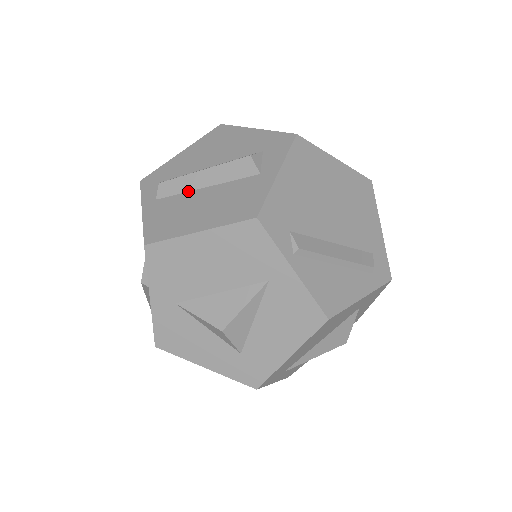
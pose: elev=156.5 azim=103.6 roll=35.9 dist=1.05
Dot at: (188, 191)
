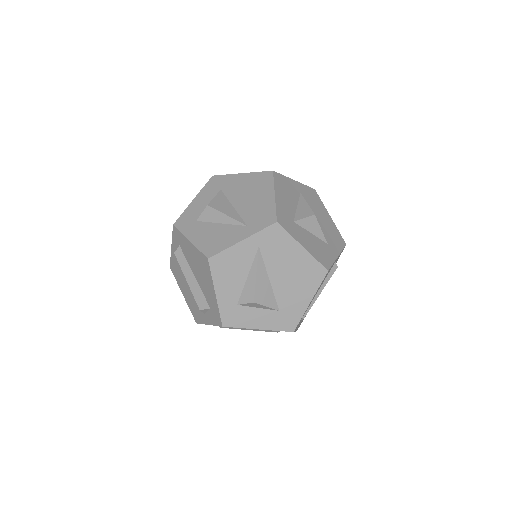
Dot at: occluded
